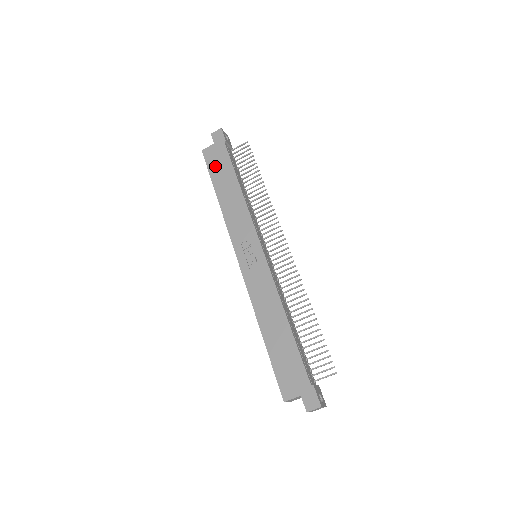
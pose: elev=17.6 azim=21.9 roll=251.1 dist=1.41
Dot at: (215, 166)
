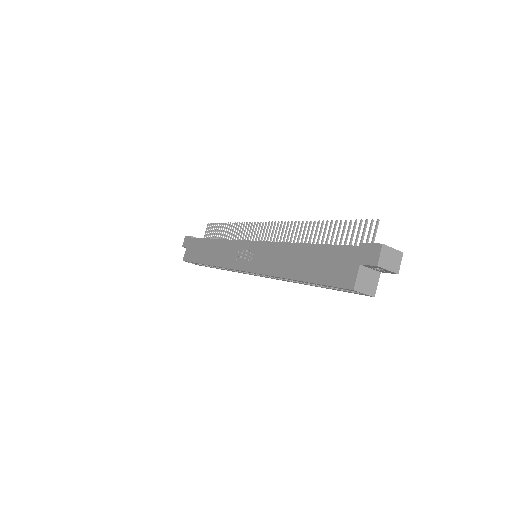
Dot at: (194, 254)
